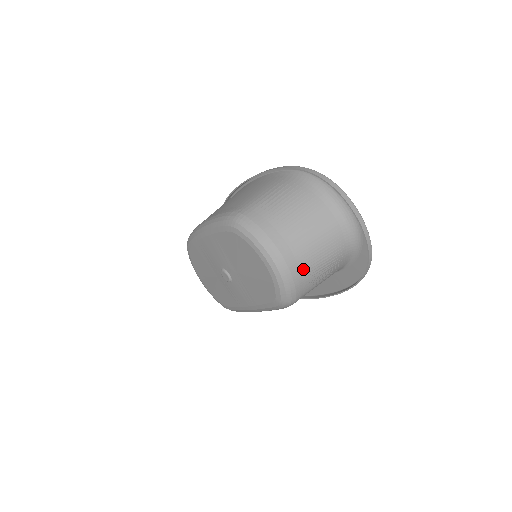
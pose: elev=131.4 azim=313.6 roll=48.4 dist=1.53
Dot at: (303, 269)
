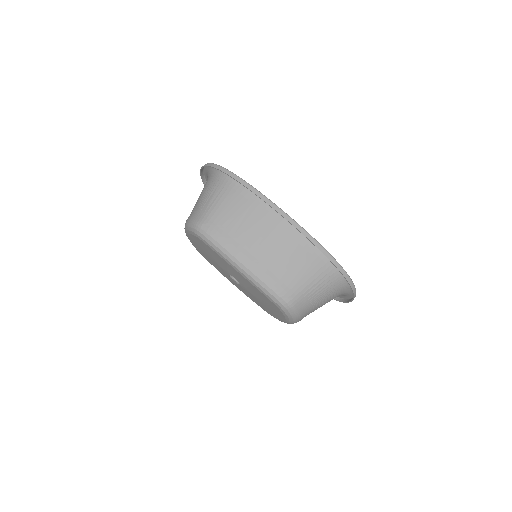
Dot at: occluded
